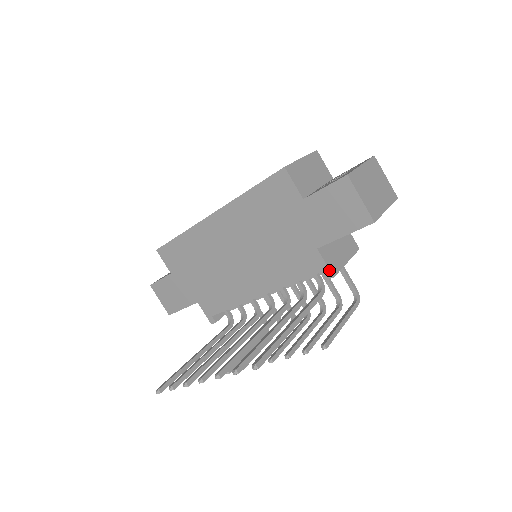
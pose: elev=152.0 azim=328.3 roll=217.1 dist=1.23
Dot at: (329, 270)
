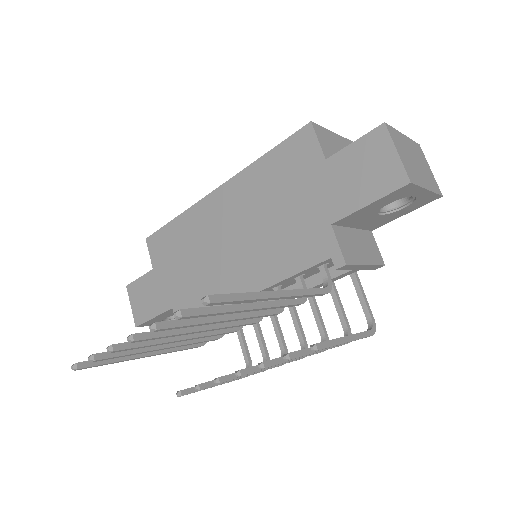
Dot at: (341, 254)
